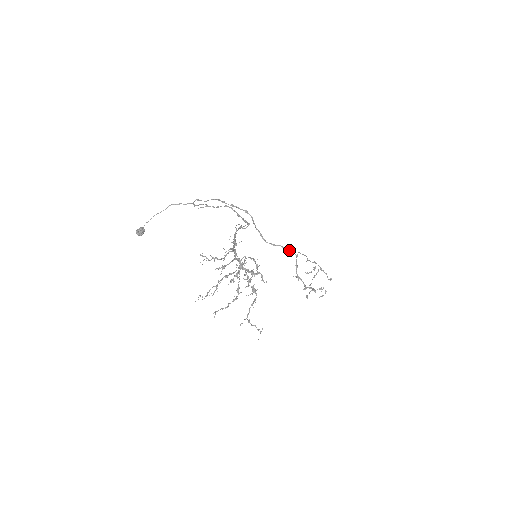
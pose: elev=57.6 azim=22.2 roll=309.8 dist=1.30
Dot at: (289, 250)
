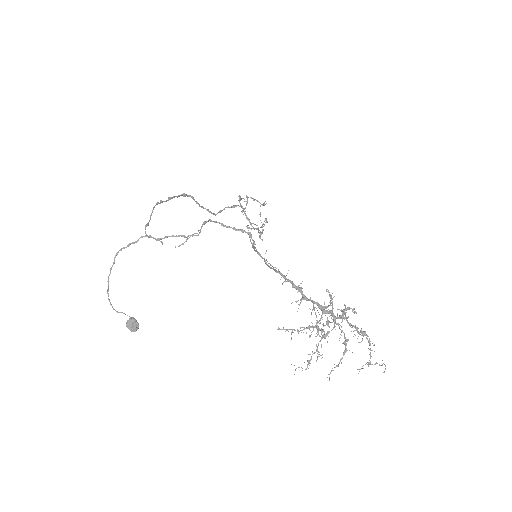
Dot at: (234, 206)
